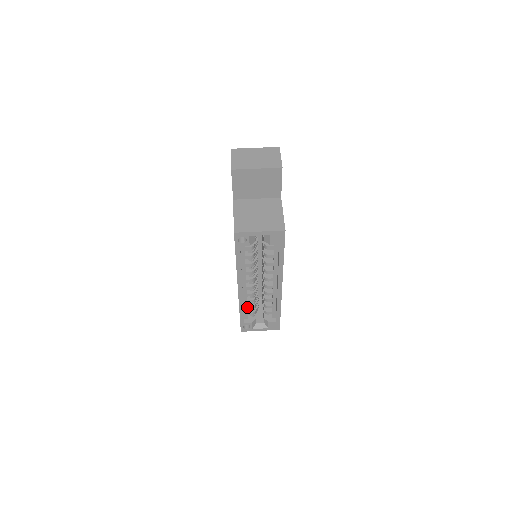
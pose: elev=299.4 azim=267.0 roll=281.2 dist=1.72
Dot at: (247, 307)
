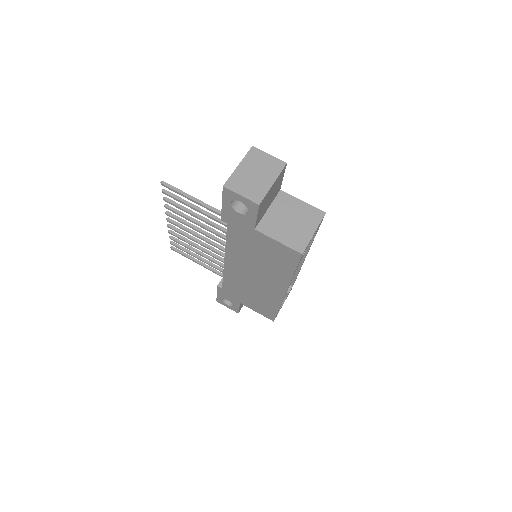
Dot at: occluded
